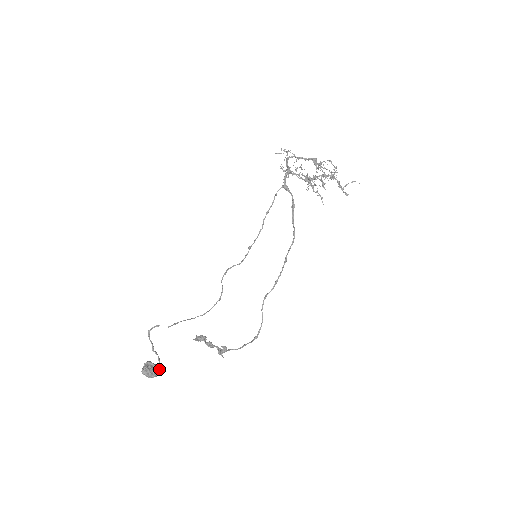
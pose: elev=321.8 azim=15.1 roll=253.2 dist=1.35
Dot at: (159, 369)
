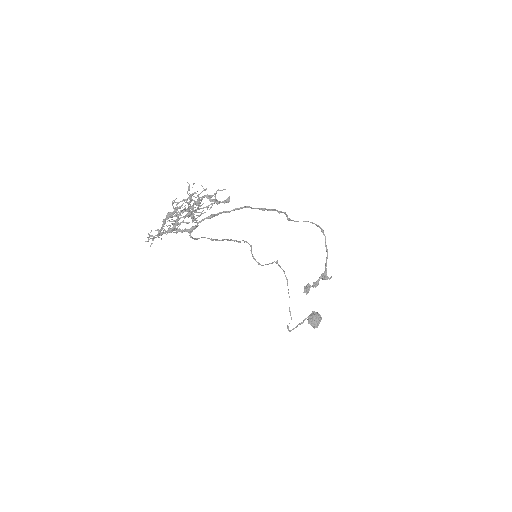
Dot at: (317, 316)
